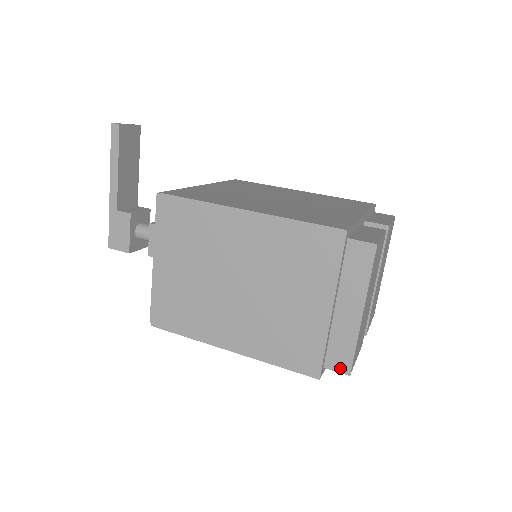
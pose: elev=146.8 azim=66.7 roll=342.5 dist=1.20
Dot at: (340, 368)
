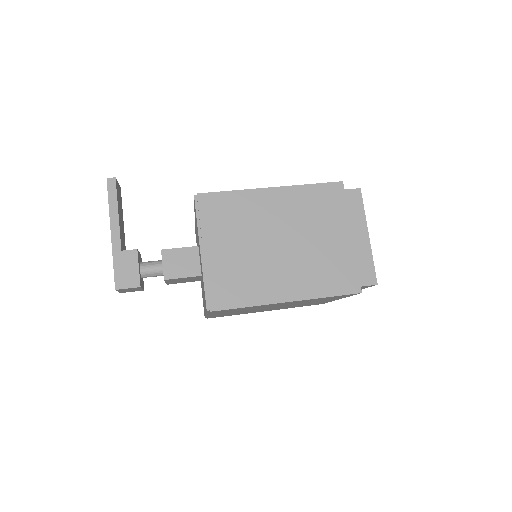
Dot at: (369, 282)
